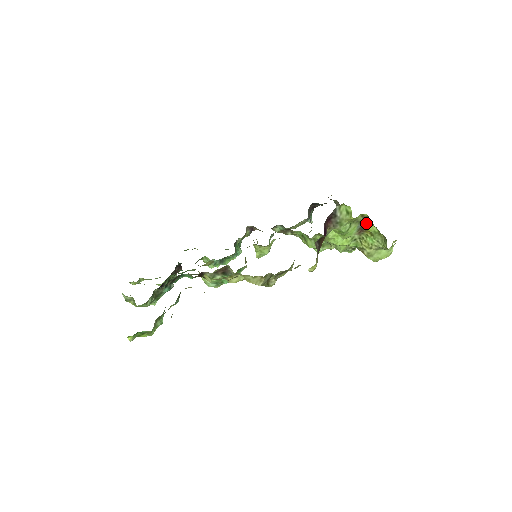
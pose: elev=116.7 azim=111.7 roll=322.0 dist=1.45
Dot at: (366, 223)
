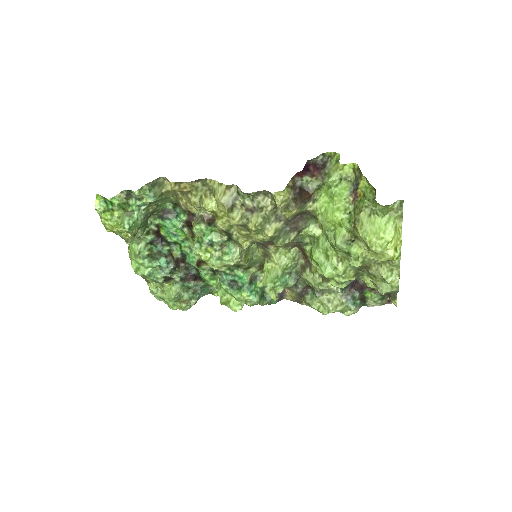
Dot at: (358, 181)
